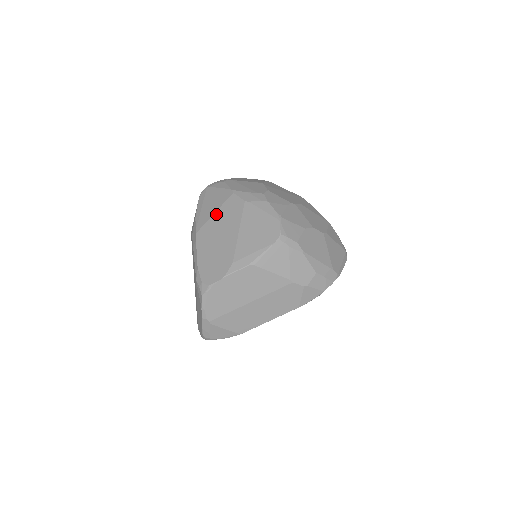
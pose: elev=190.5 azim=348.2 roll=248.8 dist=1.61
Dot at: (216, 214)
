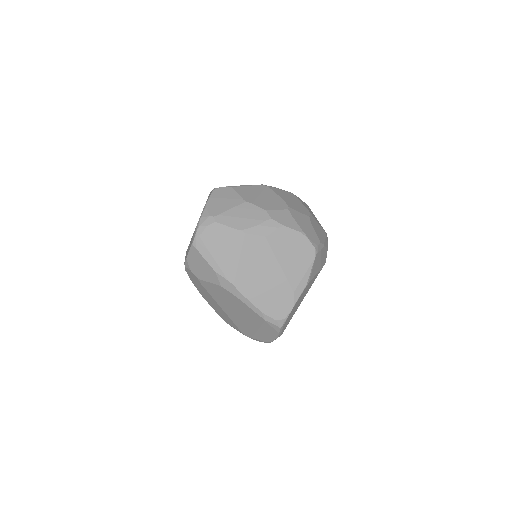
Dot at: (242, 260)
